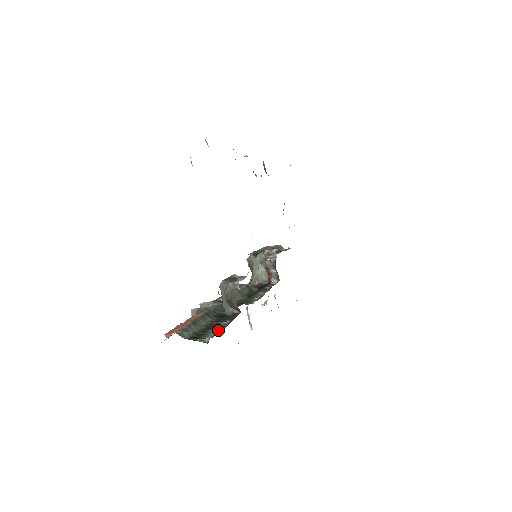
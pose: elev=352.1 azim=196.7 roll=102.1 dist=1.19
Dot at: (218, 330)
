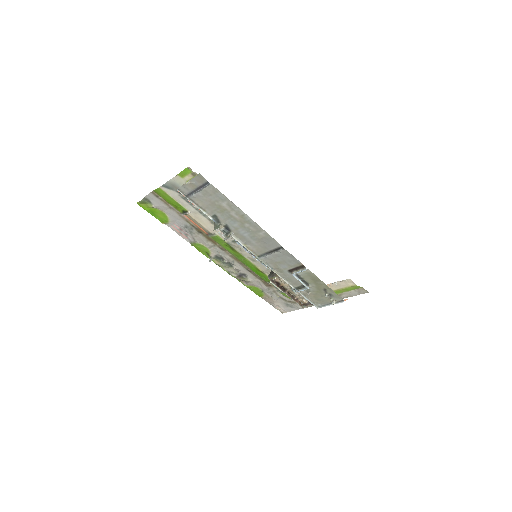
Dot at: occluded
